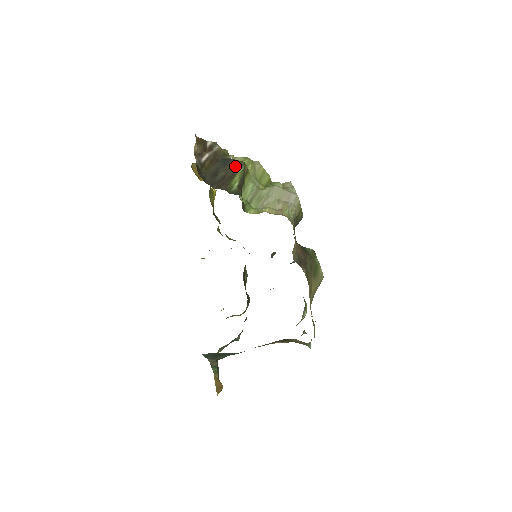
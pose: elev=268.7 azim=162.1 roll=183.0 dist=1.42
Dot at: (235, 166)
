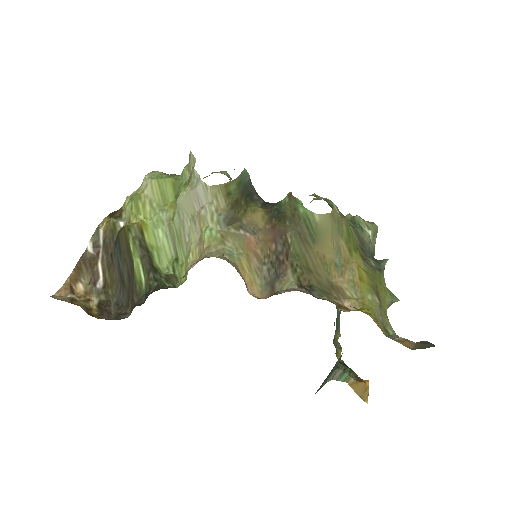
Dot at: (125, 245)
